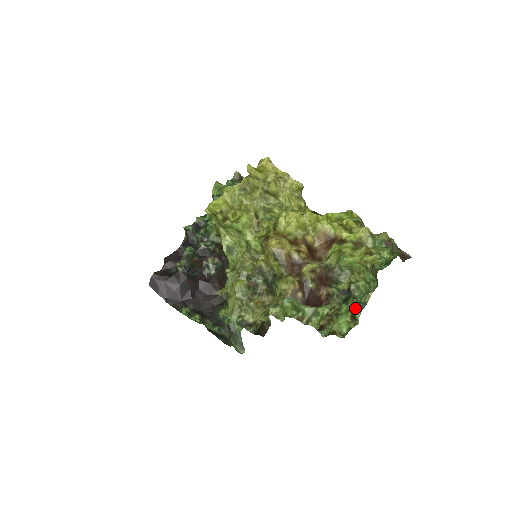
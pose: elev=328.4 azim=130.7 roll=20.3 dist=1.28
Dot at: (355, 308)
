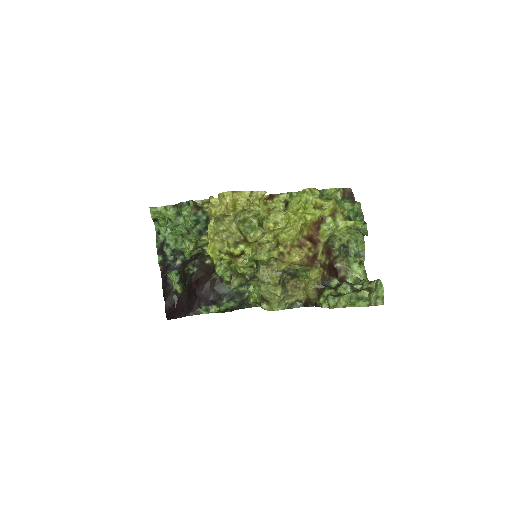
Dot at: (360, 258)
